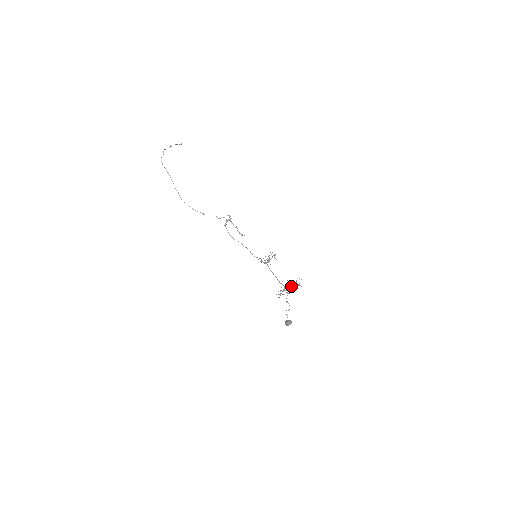
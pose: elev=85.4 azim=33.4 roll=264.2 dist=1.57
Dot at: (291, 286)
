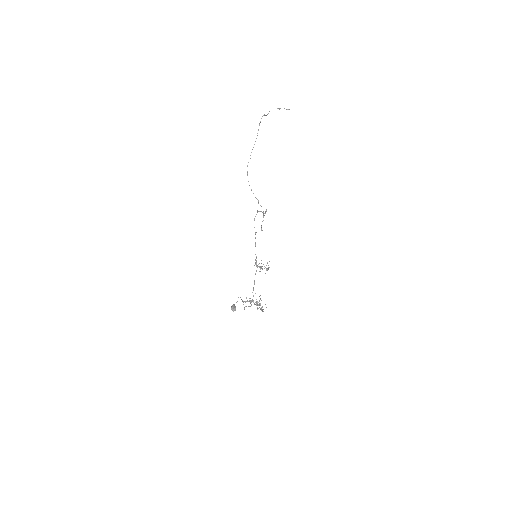
Dot at: (257, 303)
